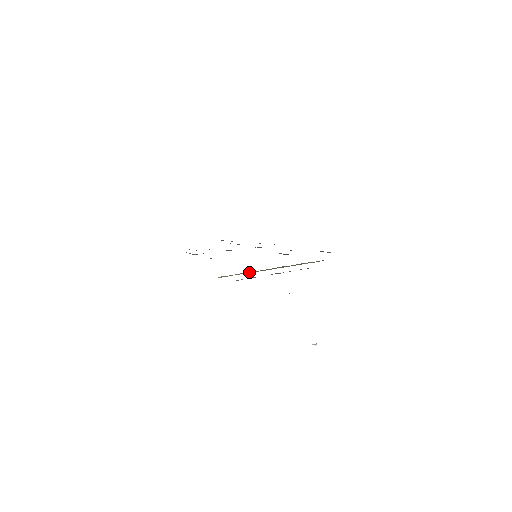
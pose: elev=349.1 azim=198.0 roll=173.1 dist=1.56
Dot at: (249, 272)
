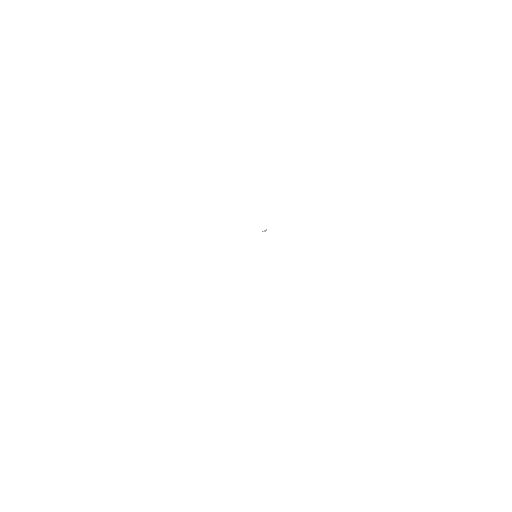
Dot at: occluded
